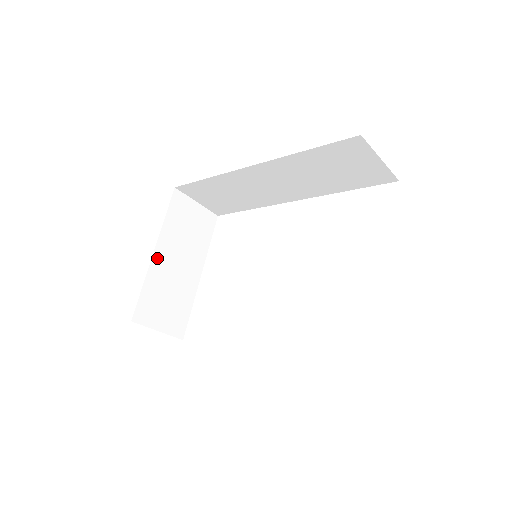
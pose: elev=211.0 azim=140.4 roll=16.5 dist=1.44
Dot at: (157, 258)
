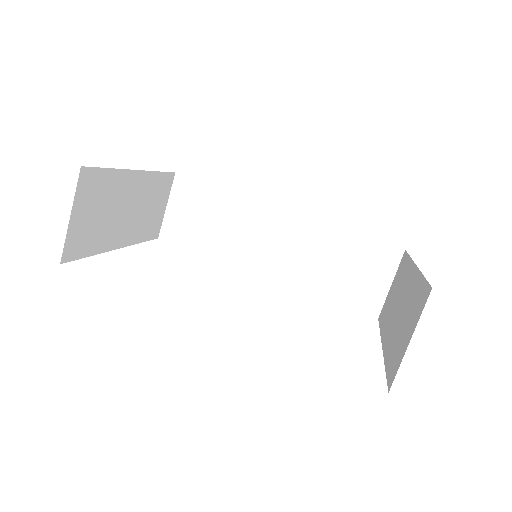
Dot at: (132, 177)
